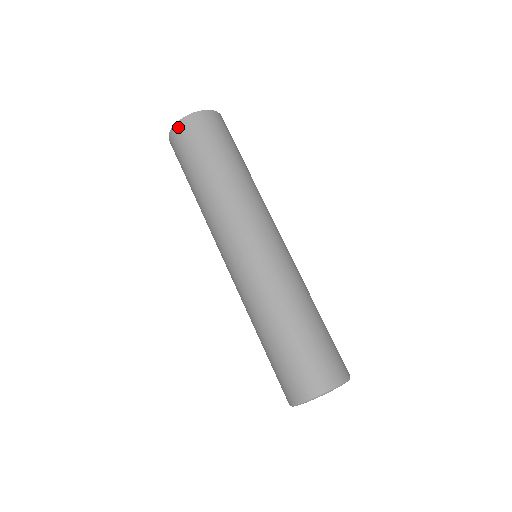
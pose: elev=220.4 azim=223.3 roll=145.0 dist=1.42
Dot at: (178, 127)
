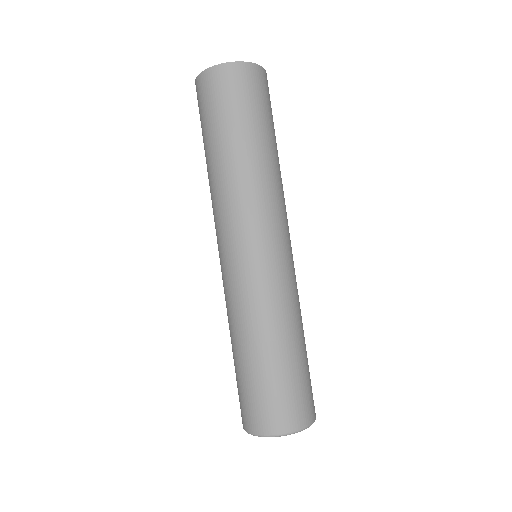
Dot at: (208, 75)
